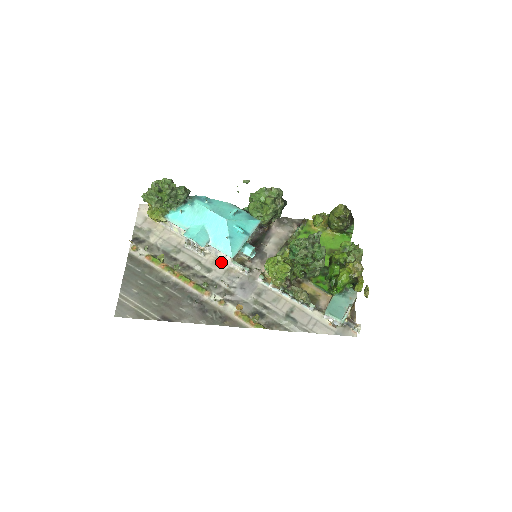
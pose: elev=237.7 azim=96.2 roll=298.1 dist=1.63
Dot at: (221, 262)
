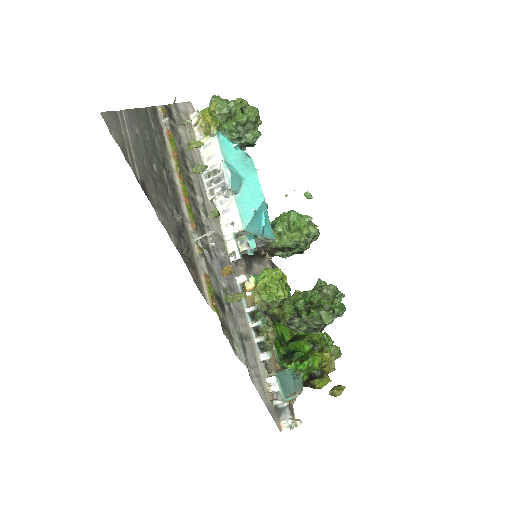
Dot at: (219, 224)
